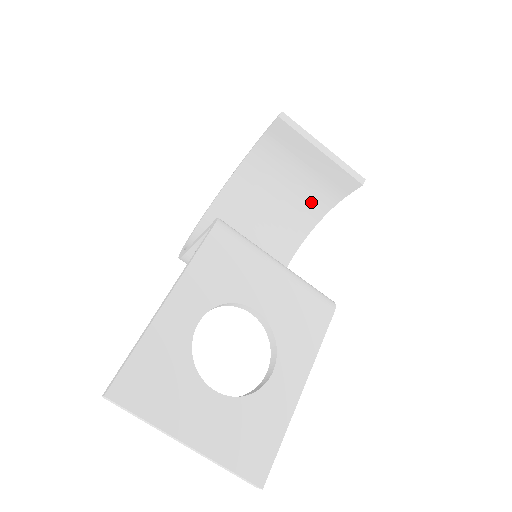
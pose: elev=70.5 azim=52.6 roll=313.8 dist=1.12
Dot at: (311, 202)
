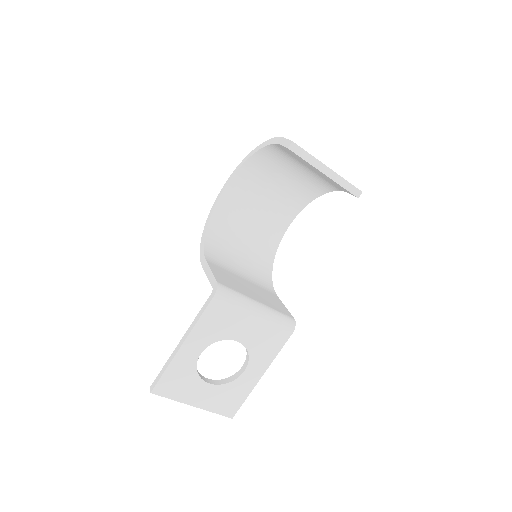
Dot at: (318, 183)
